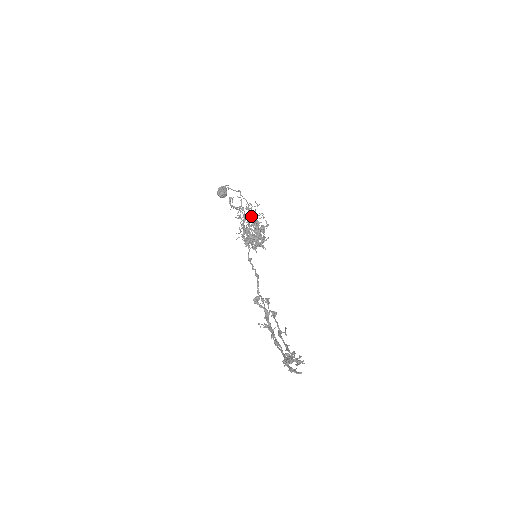
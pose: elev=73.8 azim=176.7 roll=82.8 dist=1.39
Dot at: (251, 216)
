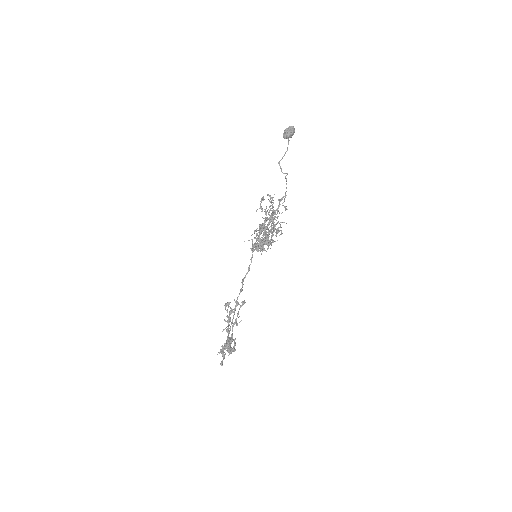
Dot at: (273, 220)
